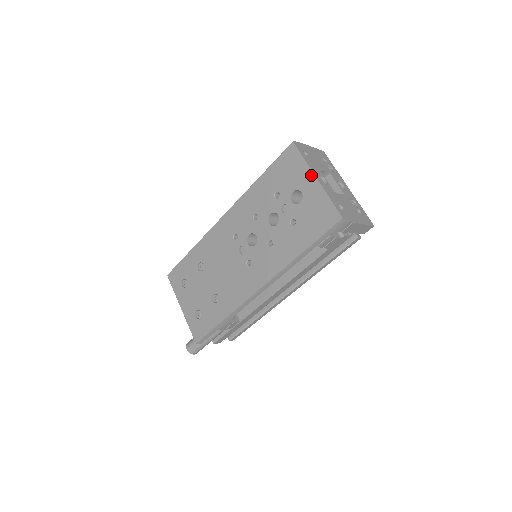
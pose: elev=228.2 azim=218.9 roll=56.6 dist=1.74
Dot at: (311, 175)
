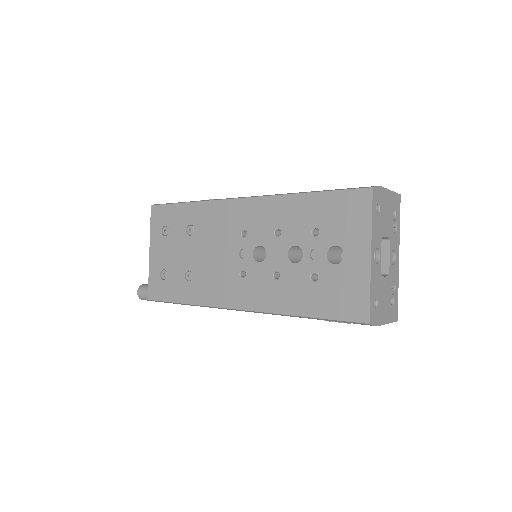
Dot at: (367, 246)
